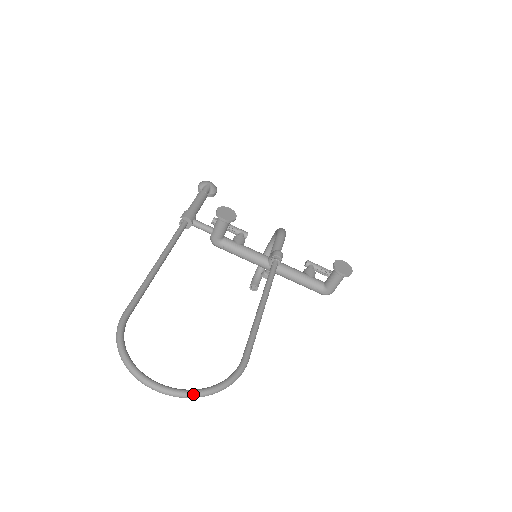
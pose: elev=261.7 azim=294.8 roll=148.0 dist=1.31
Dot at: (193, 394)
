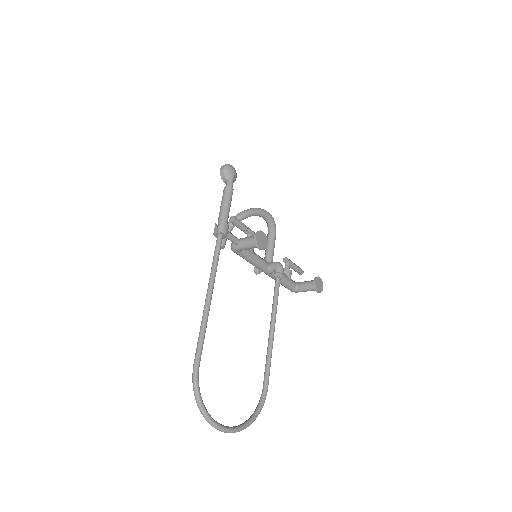
Dot at: occluded
